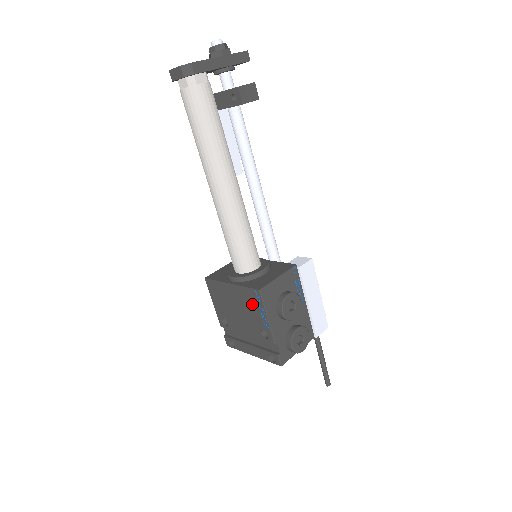
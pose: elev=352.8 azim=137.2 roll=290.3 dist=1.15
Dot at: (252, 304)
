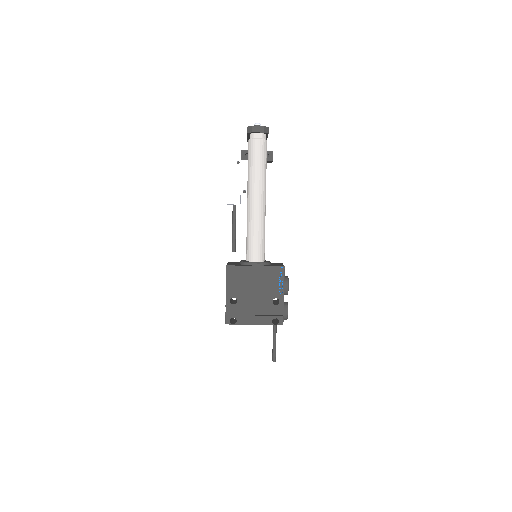
Dot at: (273, 279)
